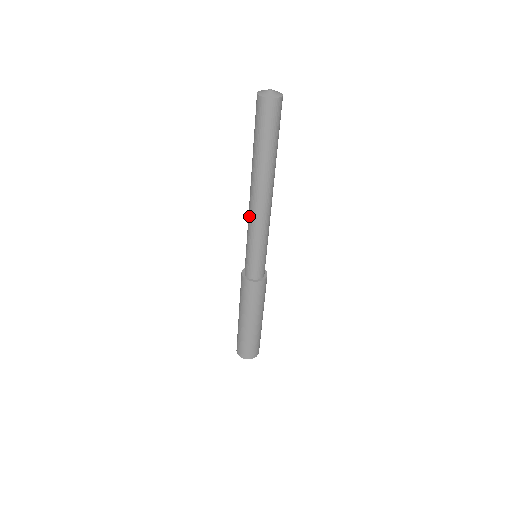
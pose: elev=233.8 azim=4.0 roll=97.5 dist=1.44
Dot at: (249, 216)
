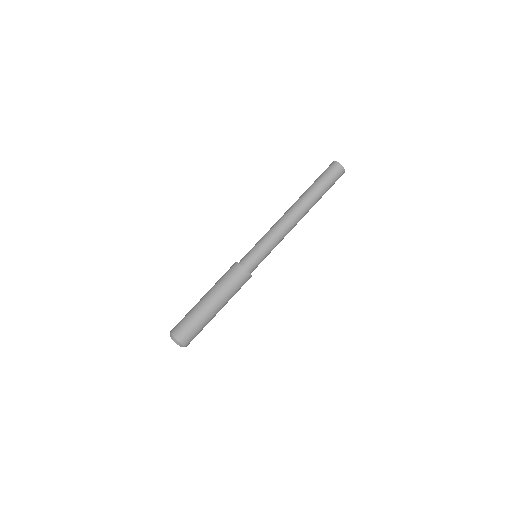
Dot at: occluded
